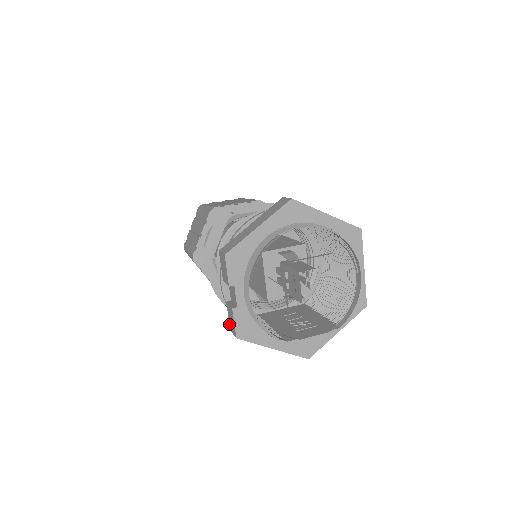
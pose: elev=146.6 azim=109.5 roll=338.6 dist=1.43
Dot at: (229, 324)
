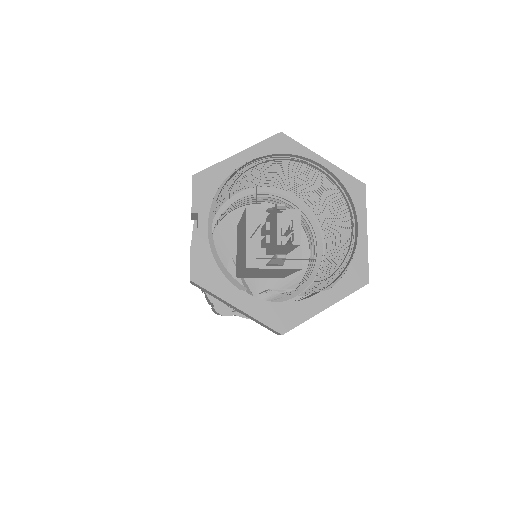
Dot at: occluded
